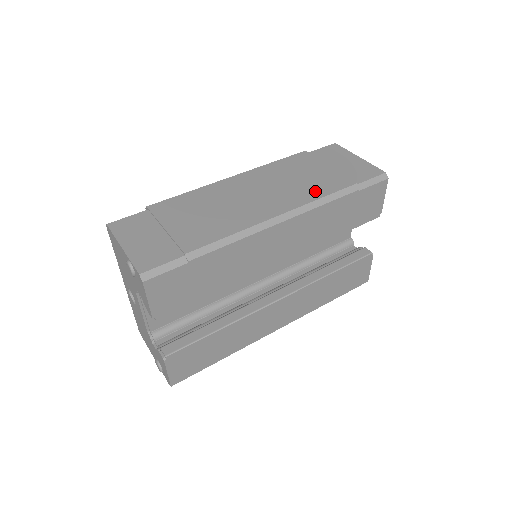
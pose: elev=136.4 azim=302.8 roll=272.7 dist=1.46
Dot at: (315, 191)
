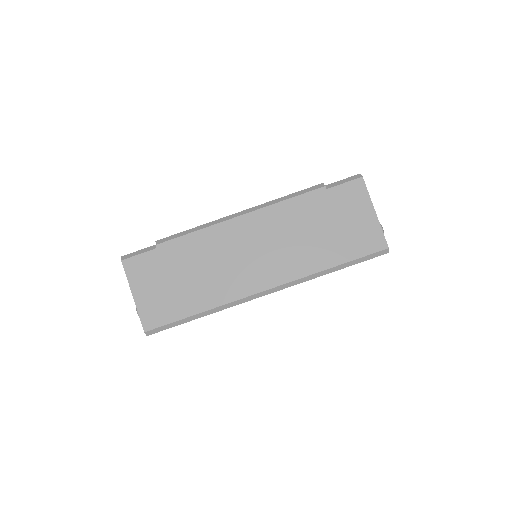
Dot at: (309, 263)
